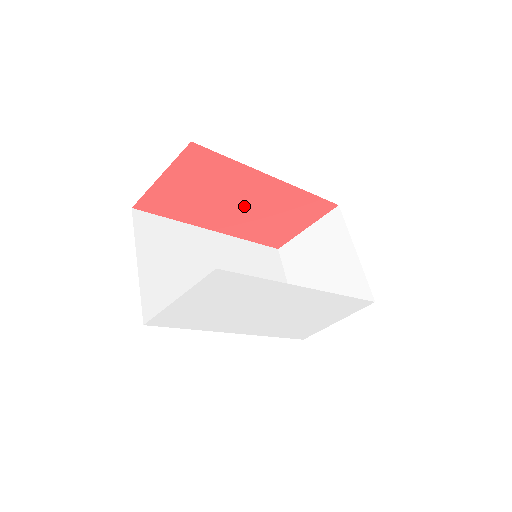
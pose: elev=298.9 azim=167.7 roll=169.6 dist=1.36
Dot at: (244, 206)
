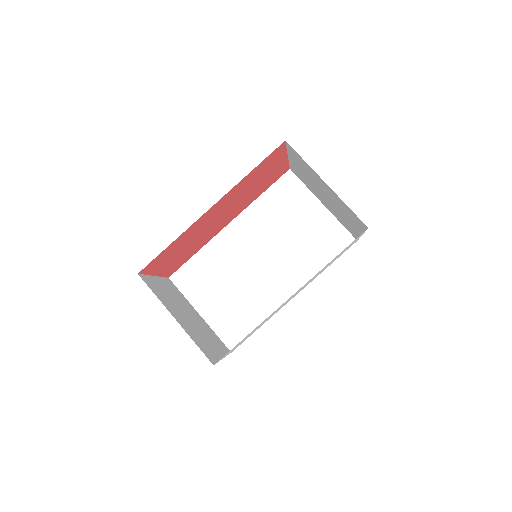
Dot at: (221, 216)
